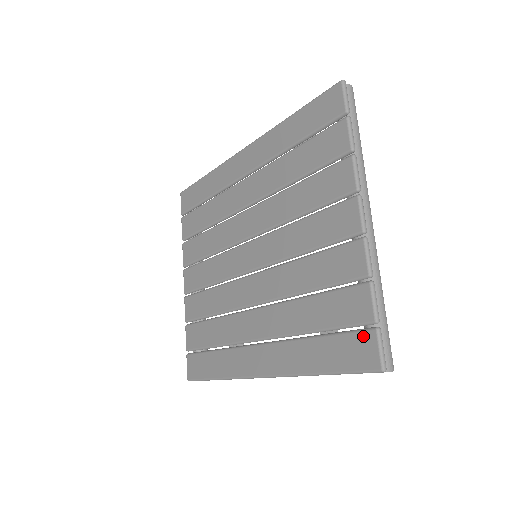
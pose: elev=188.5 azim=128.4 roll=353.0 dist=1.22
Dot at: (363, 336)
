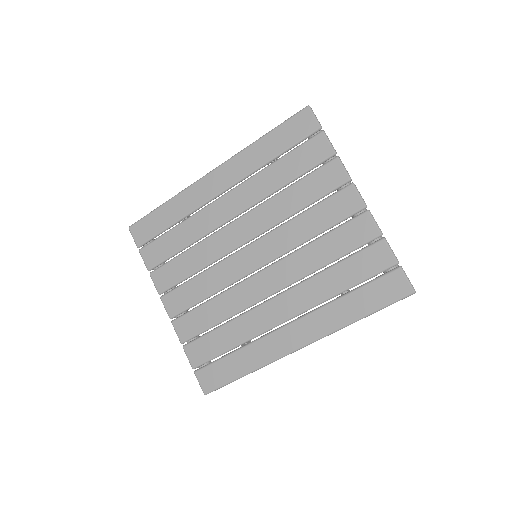
Dot at: (391, 276)
